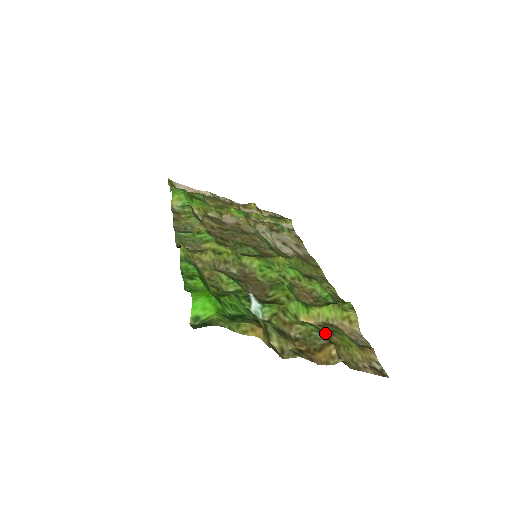
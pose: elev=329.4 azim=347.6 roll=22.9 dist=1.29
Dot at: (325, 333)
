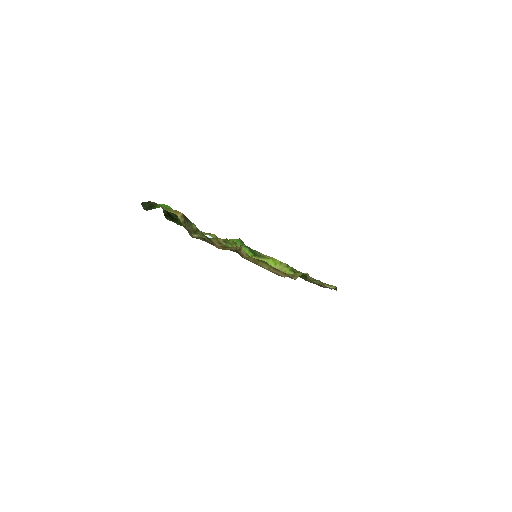
Dot at: occluded
